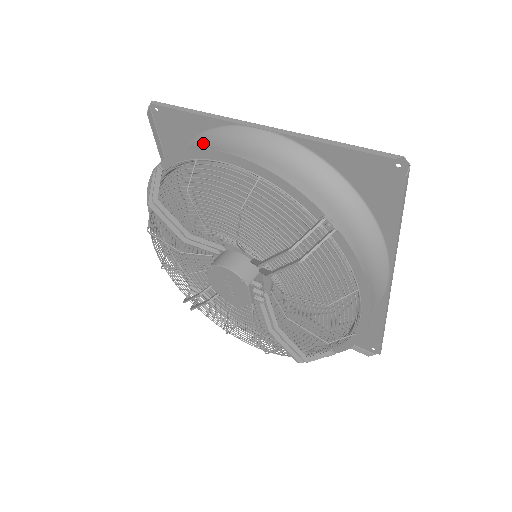
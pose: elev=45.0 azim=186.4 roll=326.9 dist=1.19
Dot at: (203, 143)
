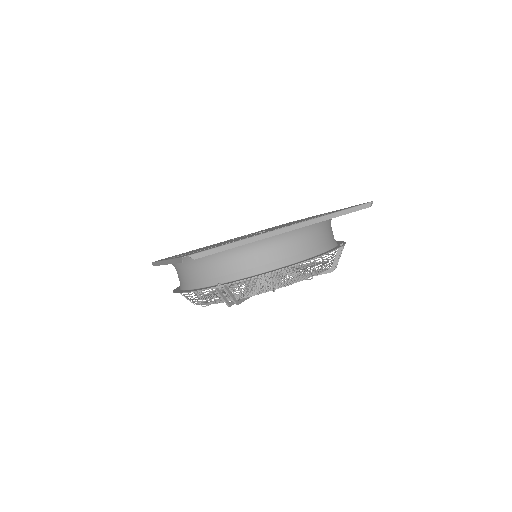
Dot at: (236, 249)
